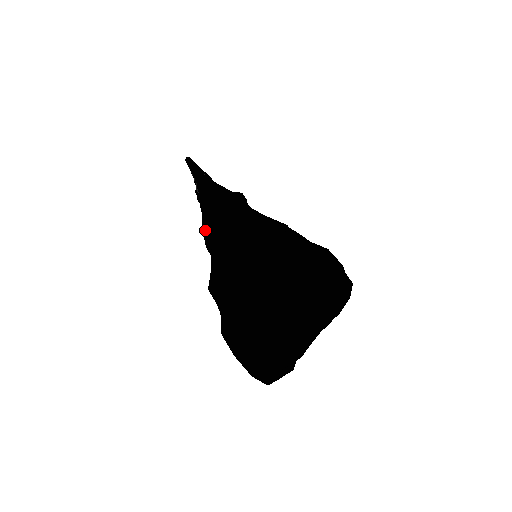
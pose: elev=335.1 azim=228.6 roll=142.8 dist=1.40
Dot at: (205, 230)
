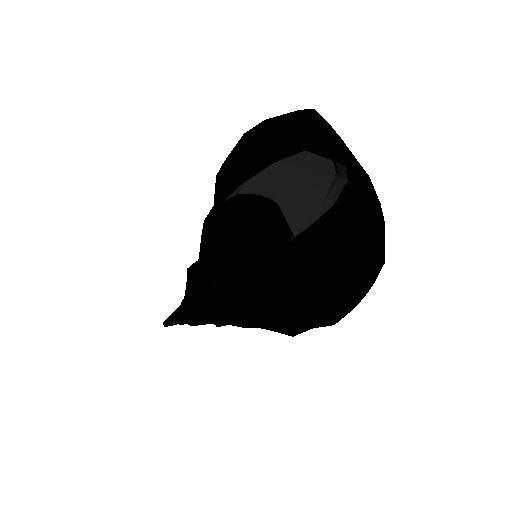
Dot at: (190, 290)
